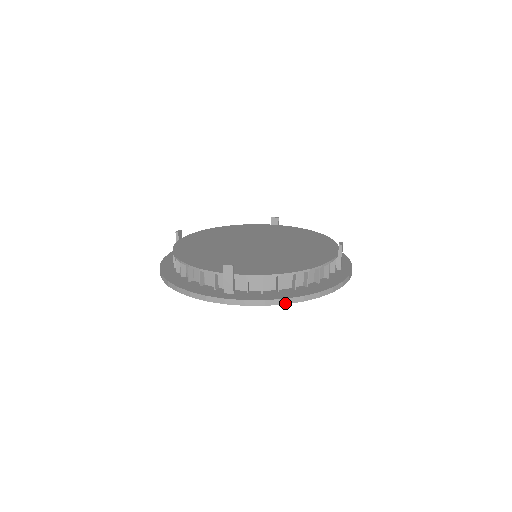
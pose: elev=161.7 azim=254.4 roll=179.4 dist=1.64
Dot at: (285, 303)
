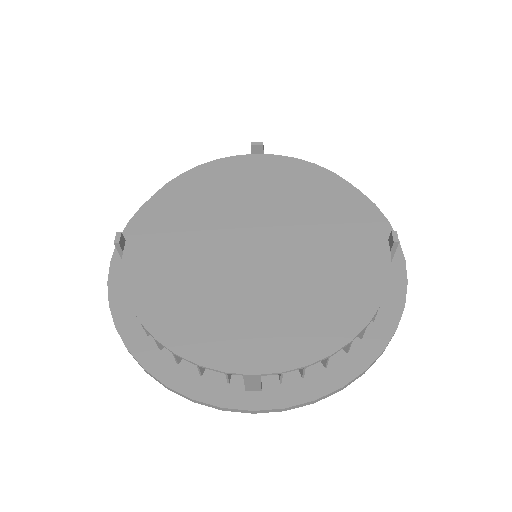
Dot at: occluded
